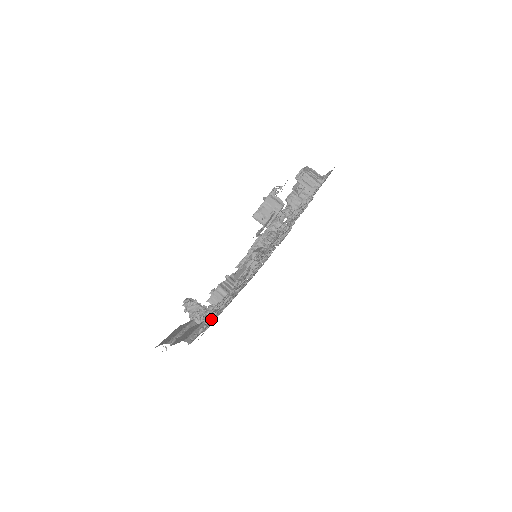
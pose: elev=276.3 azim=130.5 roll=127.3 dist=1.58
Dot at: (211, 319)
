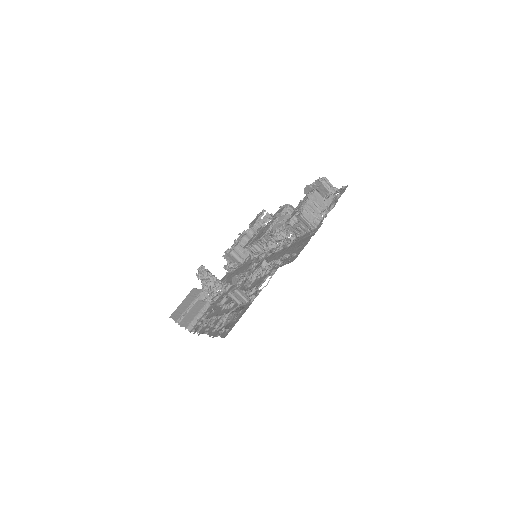
Dot at: (214, 299)
